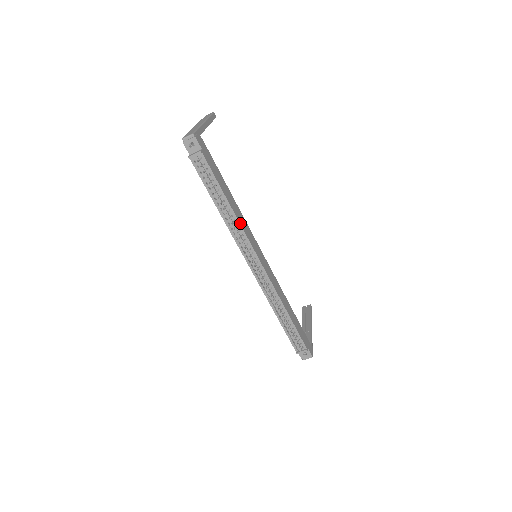
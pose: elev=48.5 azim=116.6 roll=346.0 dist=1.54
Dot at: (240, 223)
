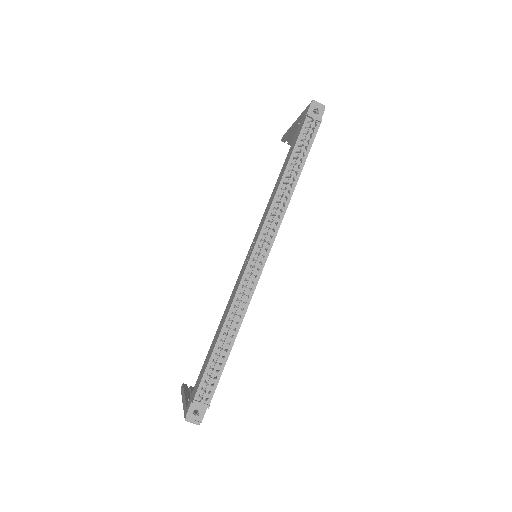
Dot at: (287, 207)
